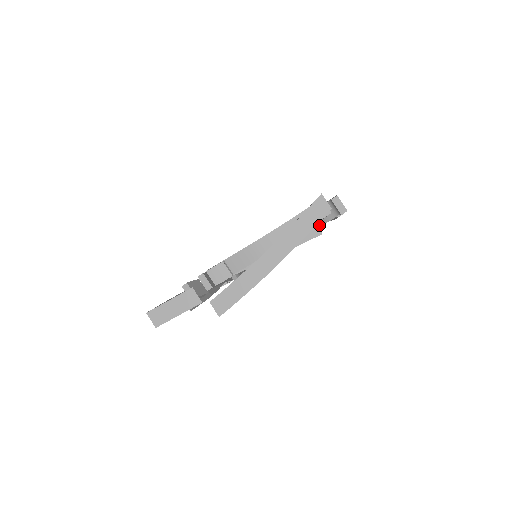
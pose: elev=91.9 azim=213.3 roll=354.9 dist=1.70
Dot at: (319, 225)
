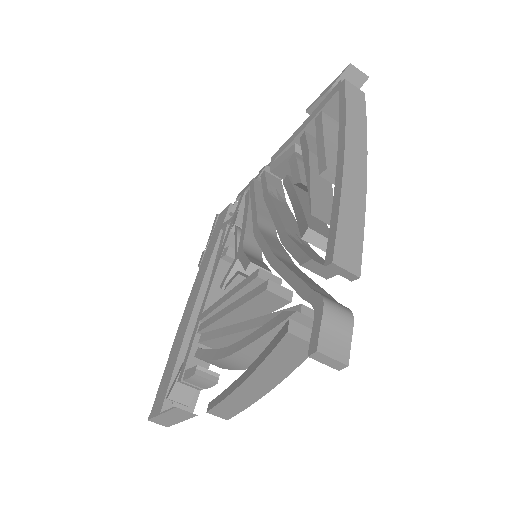
Dot at: occluded
